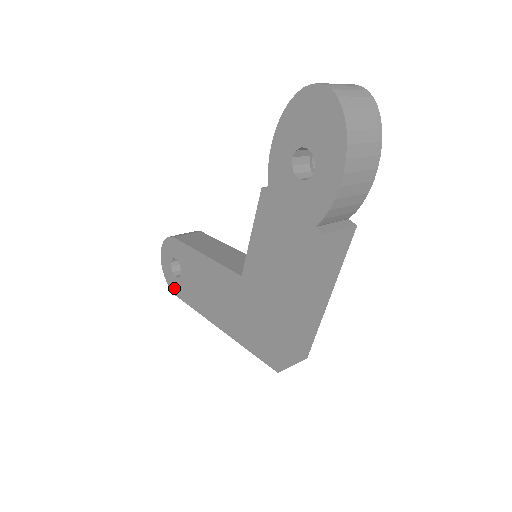
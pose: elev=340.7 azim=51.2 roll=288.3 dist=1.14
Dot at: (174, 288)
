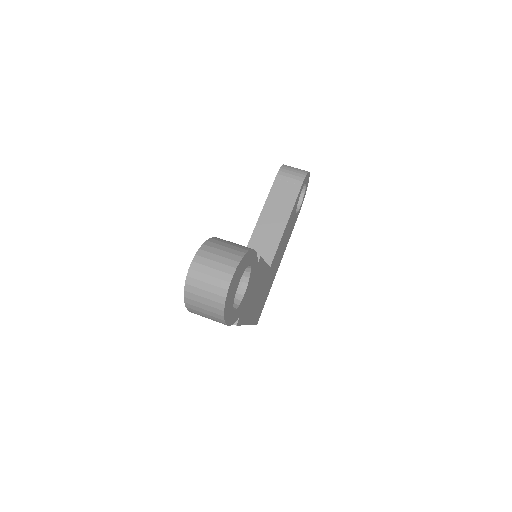
Dot at: occluded
